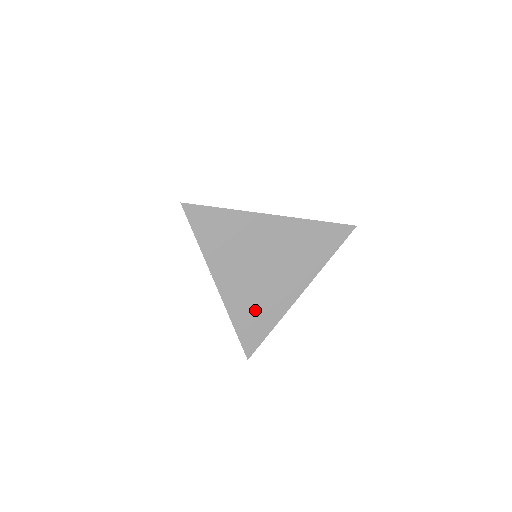
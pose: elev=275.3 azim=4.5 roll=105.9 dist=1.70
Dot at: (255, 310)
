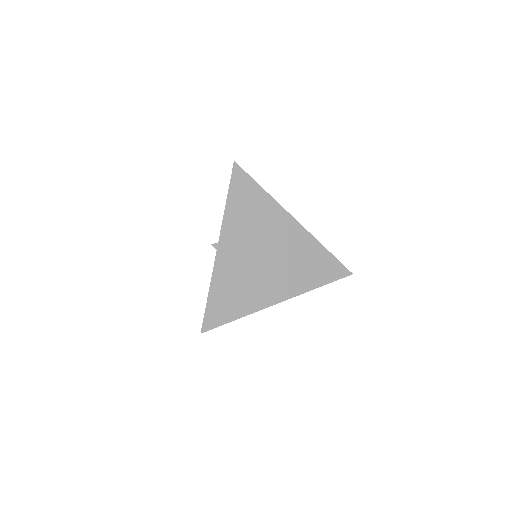
Dot at: (235, 290)
